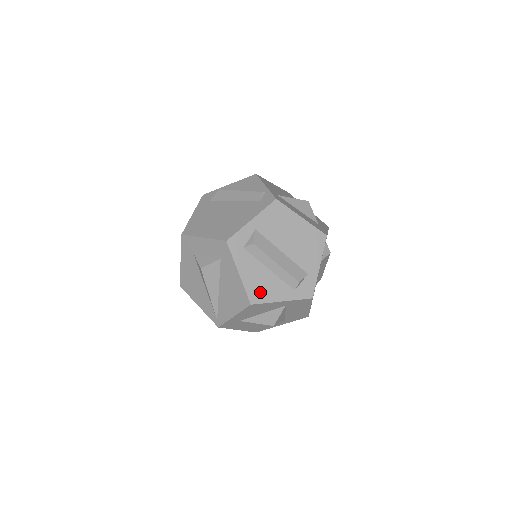
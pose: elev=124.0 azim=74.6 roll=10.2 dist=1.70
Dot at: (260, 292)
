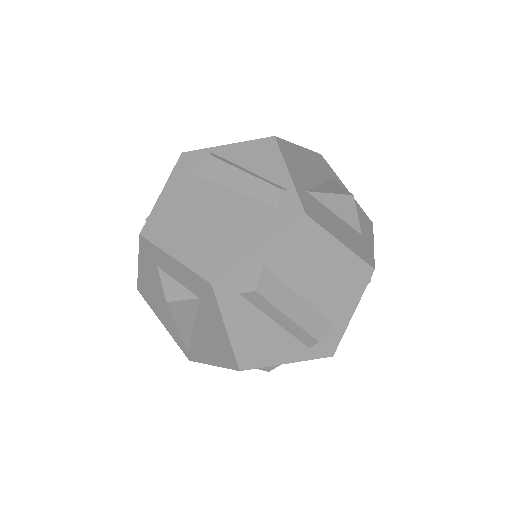
Dot at: (256, 354)
